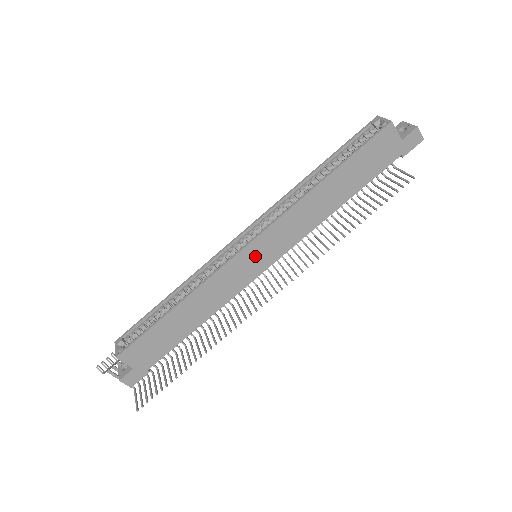
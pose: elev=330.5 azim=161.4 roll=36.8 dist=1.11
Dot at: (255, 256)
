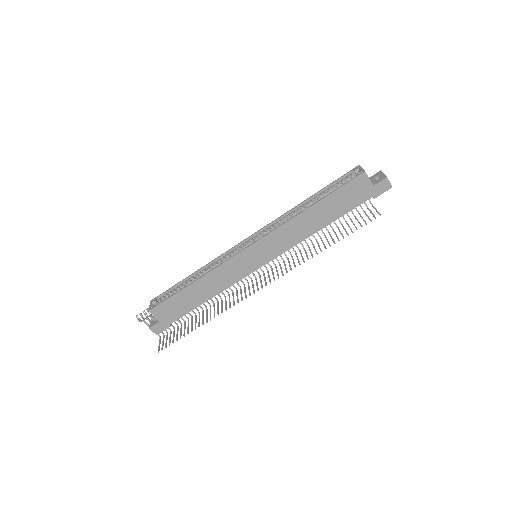
Dot at: (253, 256)
